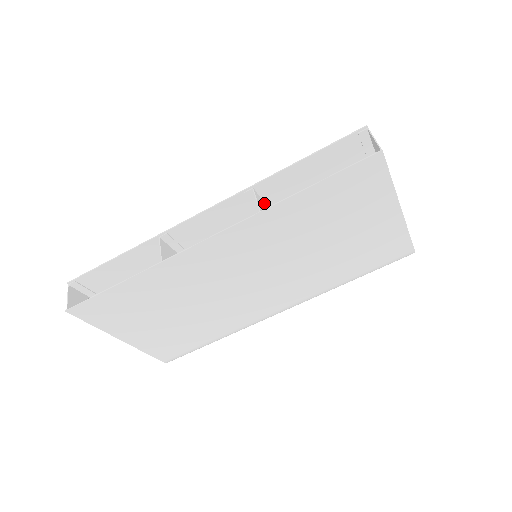
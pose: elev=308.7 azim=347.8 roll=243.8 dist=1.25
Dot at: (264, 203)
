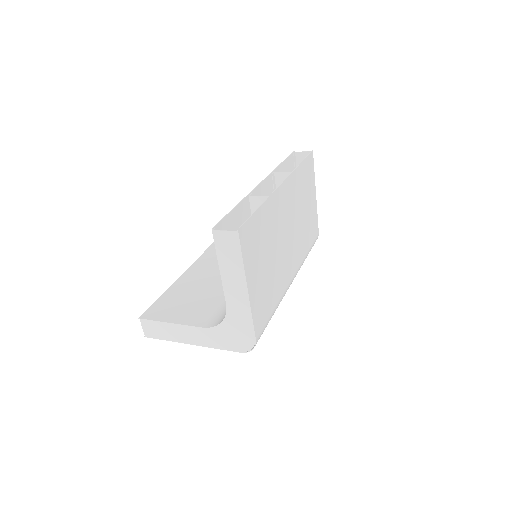
Dot at: (275, 186)
